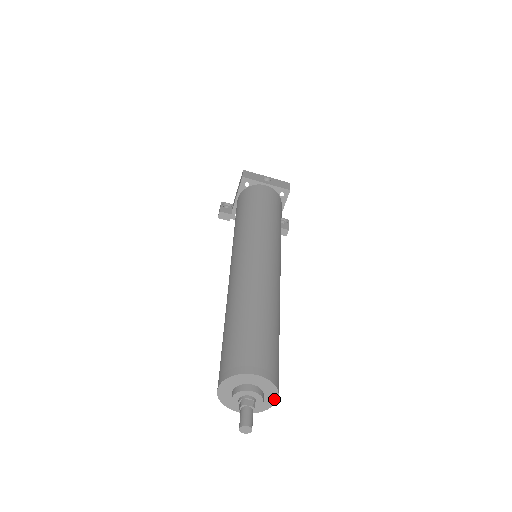
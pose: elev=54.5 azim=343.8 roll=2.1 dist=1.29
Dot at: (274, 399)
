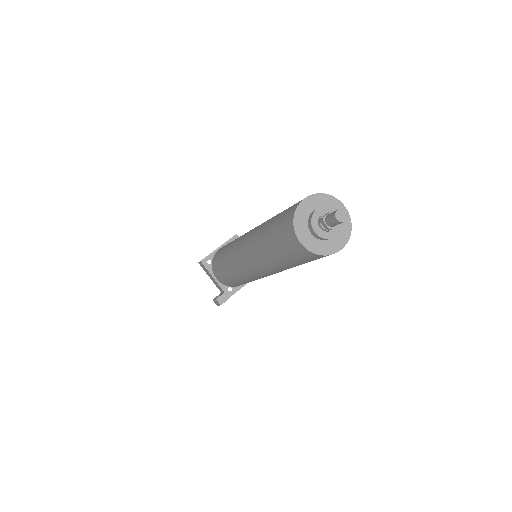
Dot at: (342, 208)
